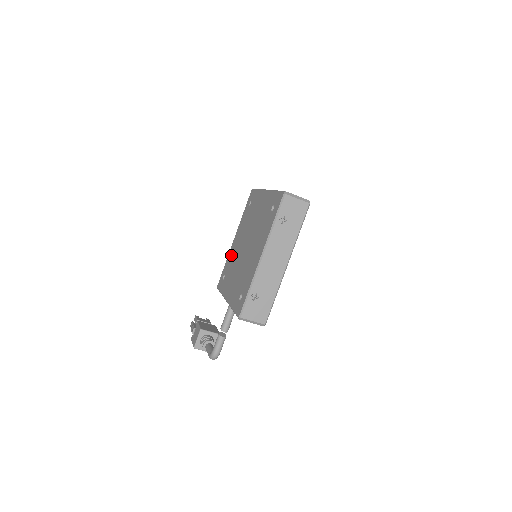
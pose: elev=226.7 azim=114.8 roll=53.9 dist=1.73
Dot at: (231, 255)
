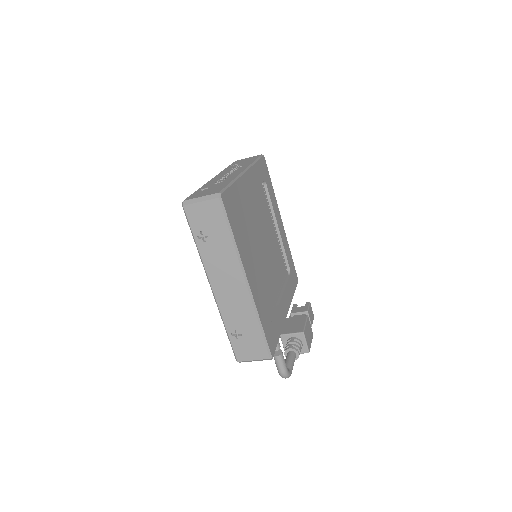
Dot at: occluded
